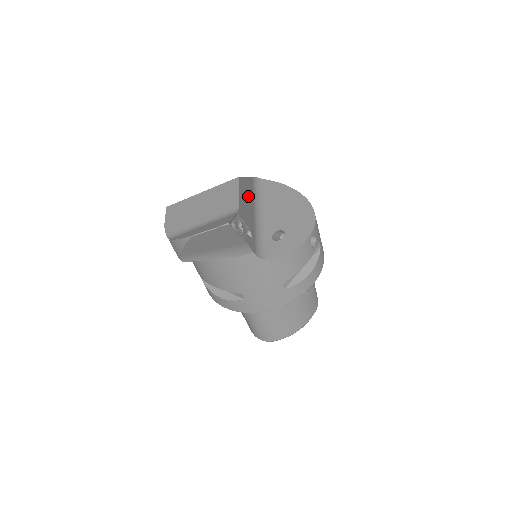
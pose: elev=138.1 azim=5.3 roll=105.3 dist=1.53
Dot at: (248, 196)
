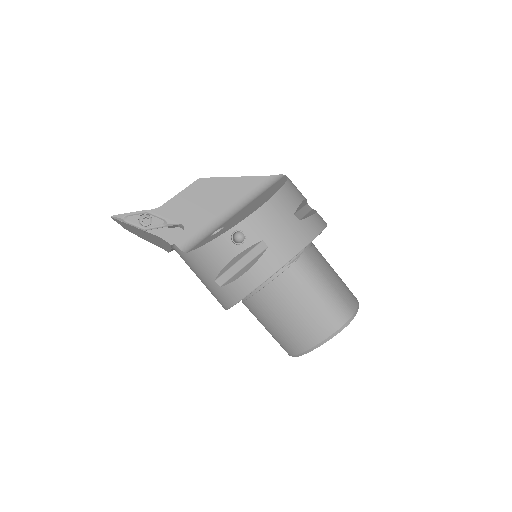
Dot at: (220, 195)
